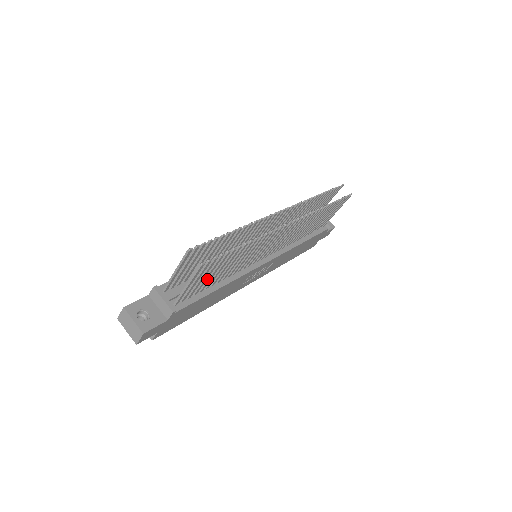
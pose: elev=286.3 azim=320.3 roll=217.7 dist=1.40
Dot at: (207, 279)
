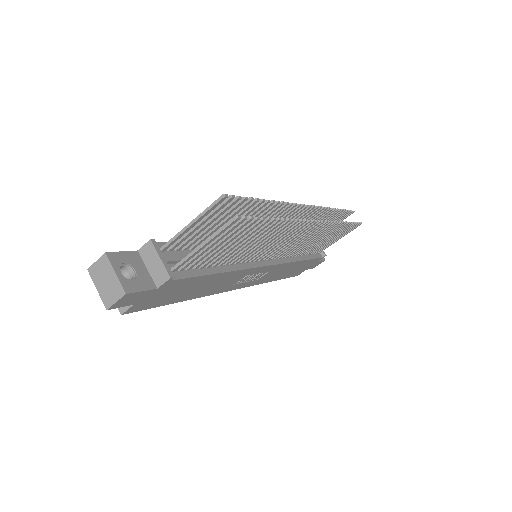
Dot at: (218, 251)
